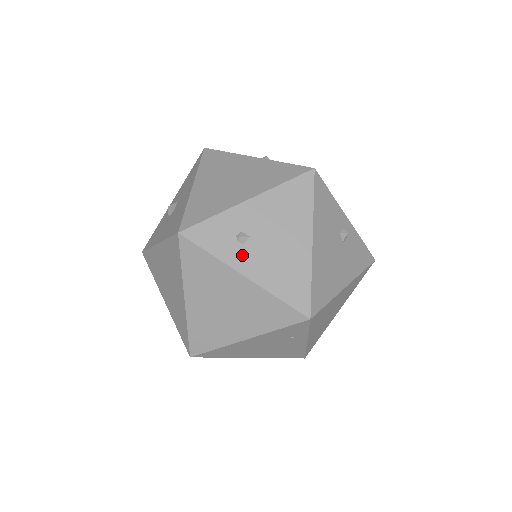
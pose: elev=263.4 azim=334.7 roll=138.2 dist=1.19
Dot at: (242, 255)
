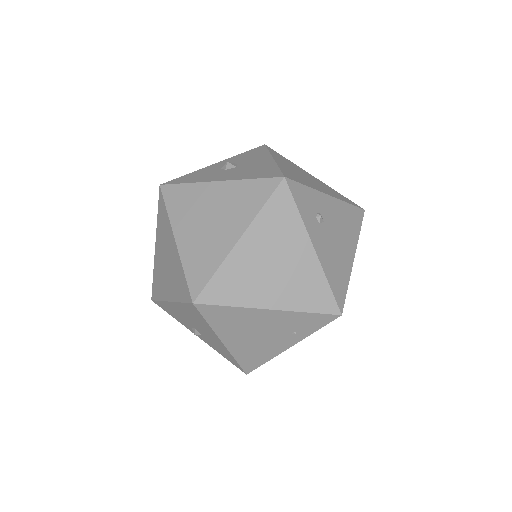
Dot at: (317, 231)
